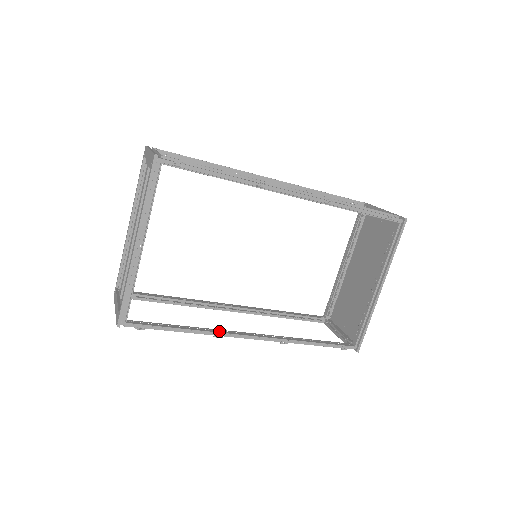
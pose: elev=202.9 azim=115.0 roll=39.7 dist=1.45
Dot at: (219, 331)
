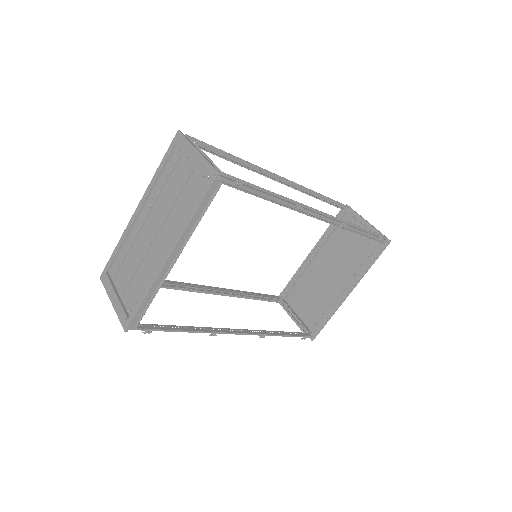
Dot at: (214, 330)
